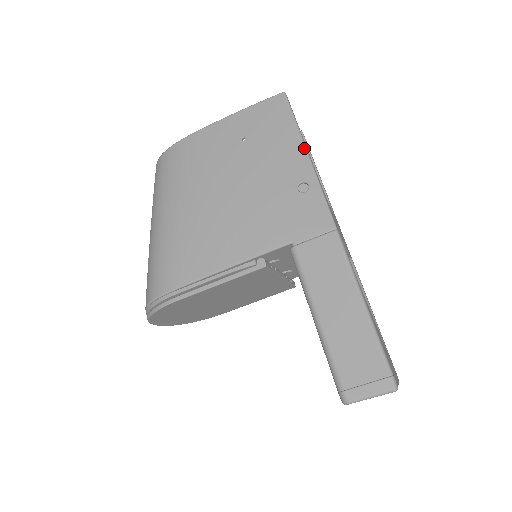
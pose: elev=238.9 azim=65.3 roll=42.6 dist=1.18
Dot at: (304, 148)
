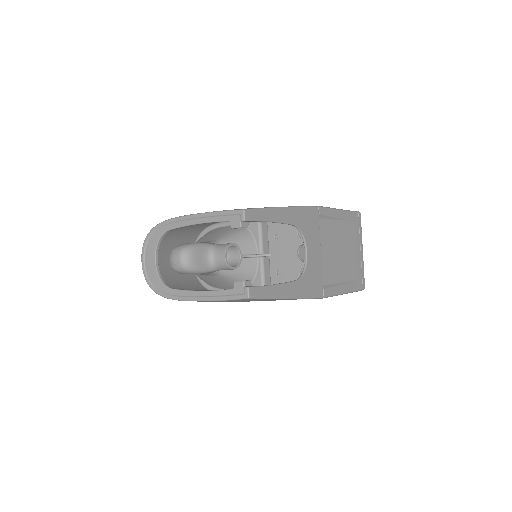
Dot at: occluded
